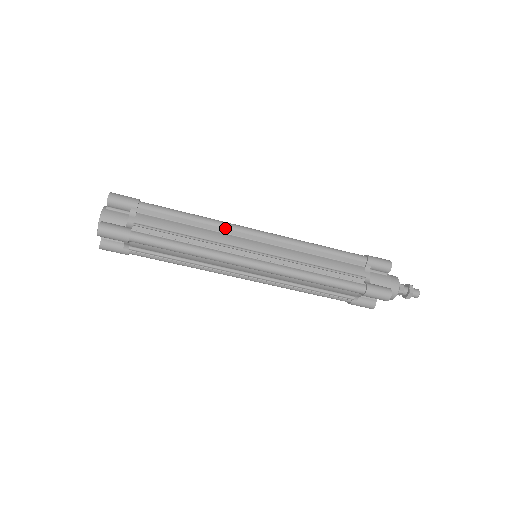
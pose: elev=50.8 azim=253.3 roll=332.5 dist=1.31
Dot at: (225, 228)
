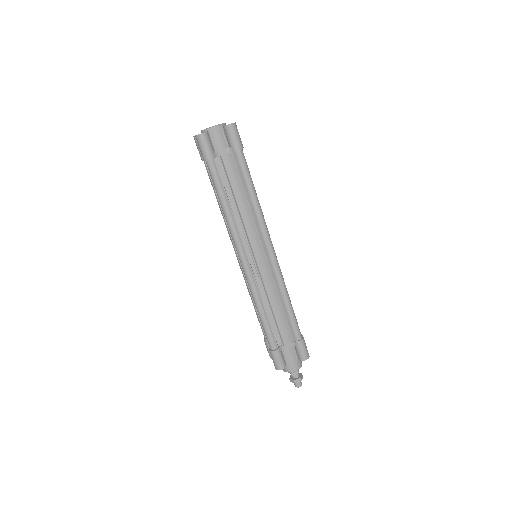
Dot at: (260, 225)
